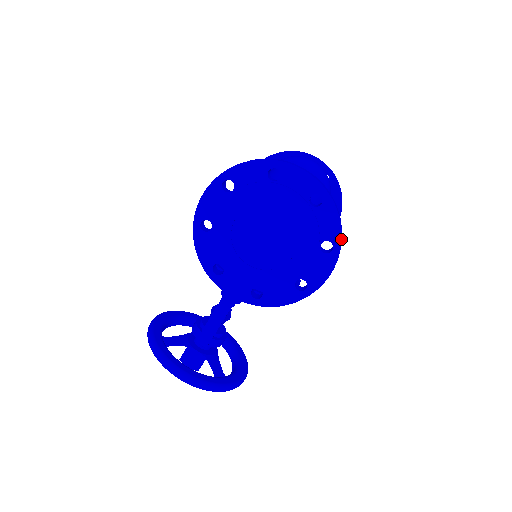
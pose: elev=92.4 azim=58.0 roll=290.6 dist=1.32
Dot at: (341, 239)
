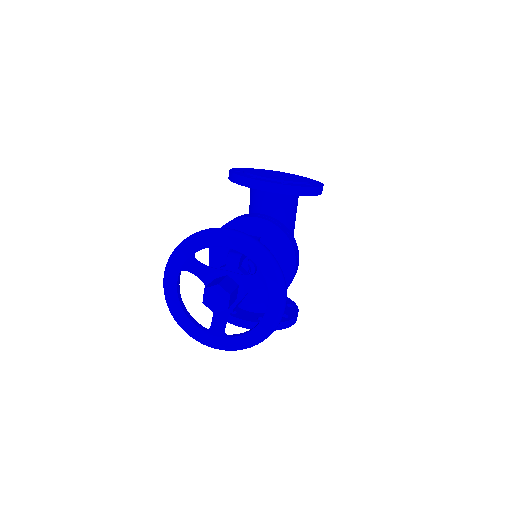
Dot at: occluded
